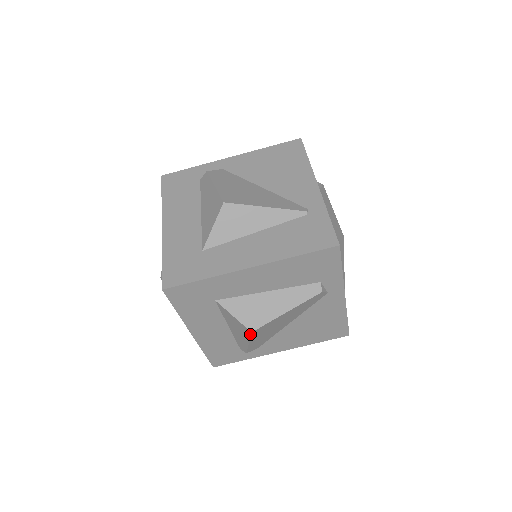
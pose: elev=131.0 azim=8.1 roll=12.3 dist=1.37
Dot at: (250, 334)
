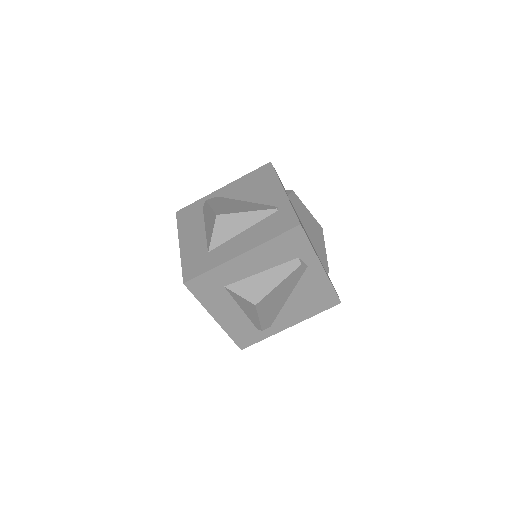
Dot at: (255, 308)
